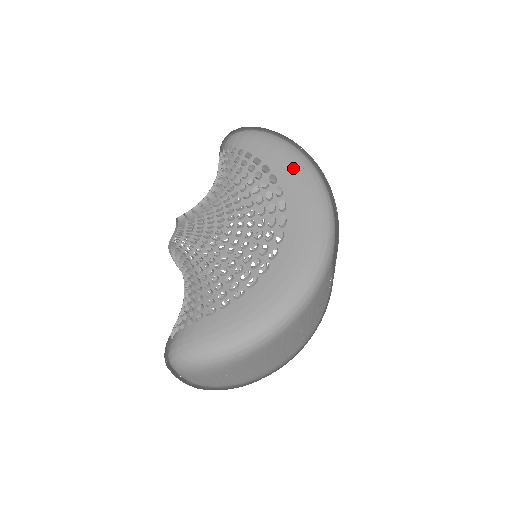
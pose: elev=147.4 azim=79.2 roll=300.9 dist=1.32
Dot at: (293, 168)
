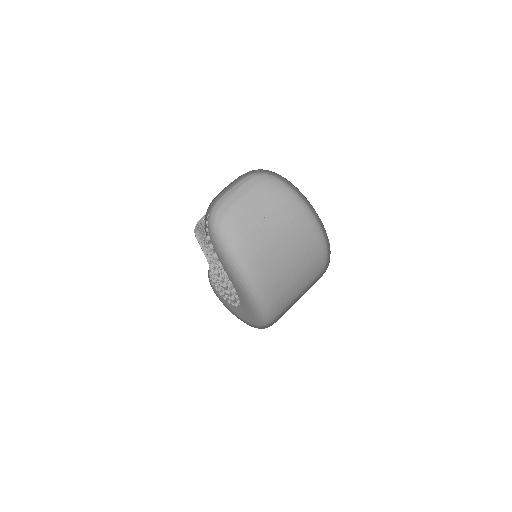
Dot at: (241, 293)
